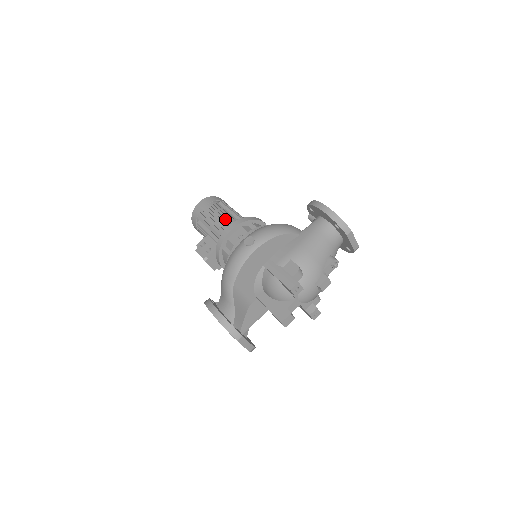
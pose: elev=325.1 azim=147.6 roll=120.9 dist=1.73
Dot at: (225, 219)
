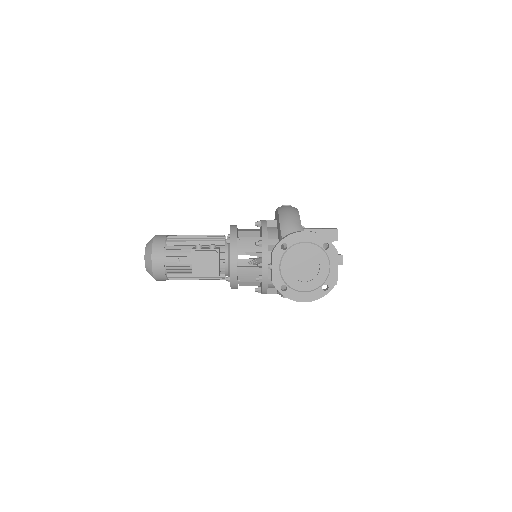
Dot at: occluded
